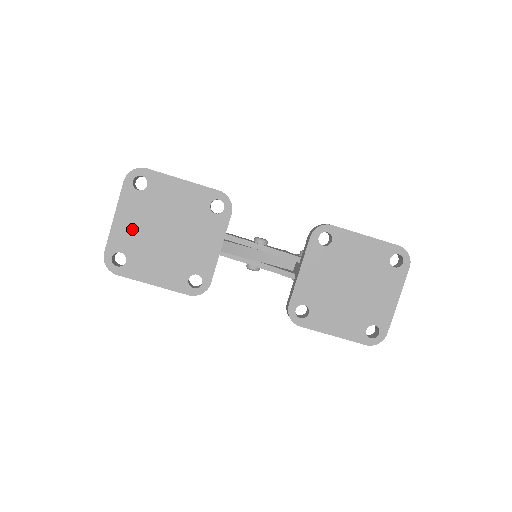
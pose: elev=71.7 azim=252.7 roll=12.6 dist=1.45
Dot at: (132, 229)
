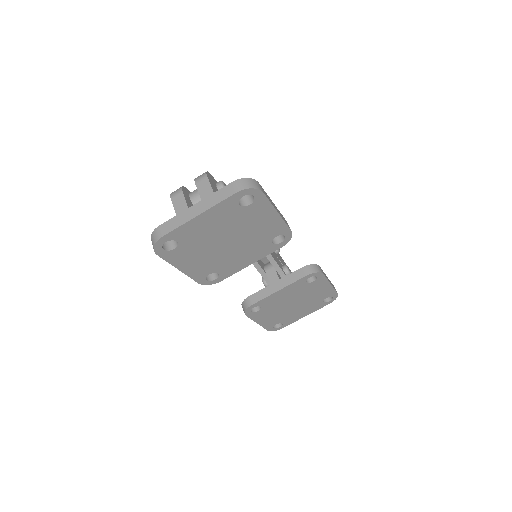
Dot at: (204, 229)
